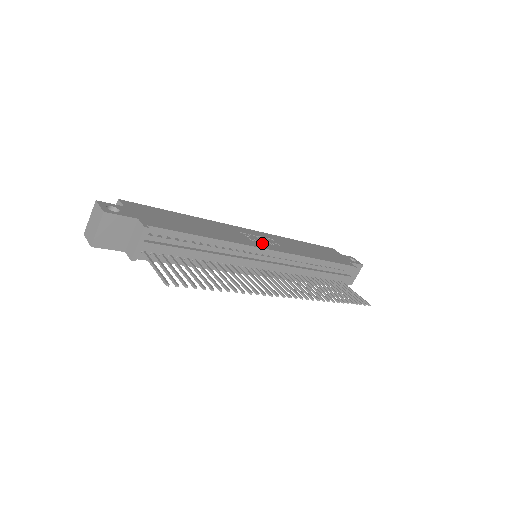
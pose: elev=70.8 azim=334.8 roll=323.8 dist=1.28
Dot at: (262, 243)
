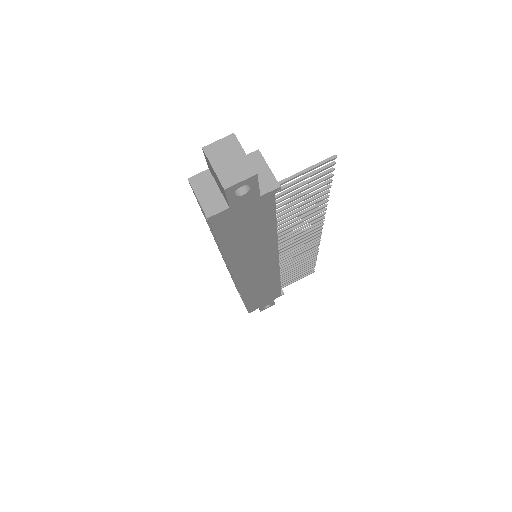
Dot at: occluded
